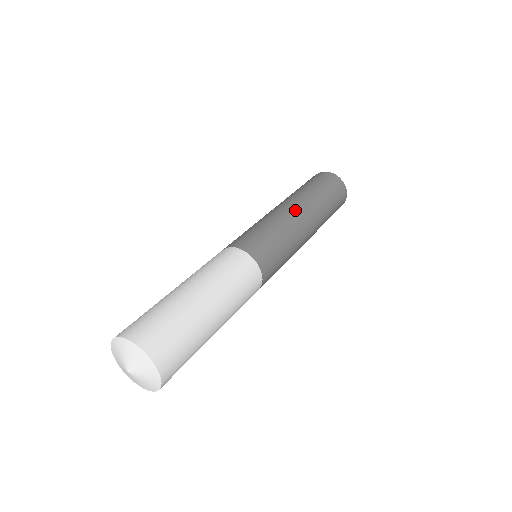
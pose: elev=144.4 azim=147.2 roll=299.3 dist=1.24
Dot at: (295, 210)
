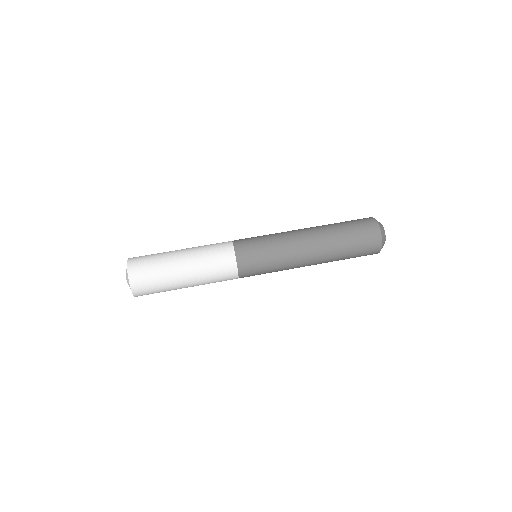
Dot at: (304, 237)
